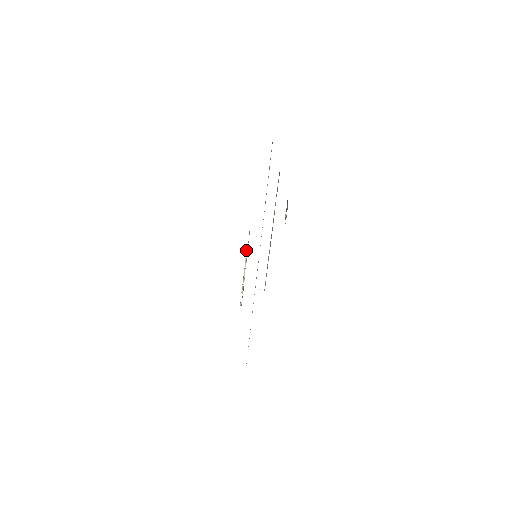
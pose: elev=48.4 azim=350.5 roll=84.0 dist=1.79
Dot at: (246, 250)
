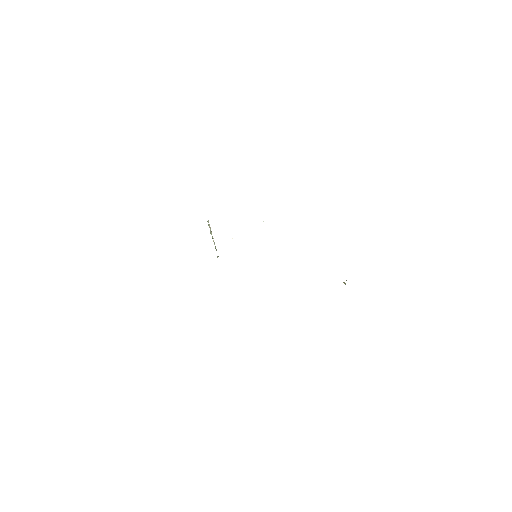
Dot at: (208, 225)
